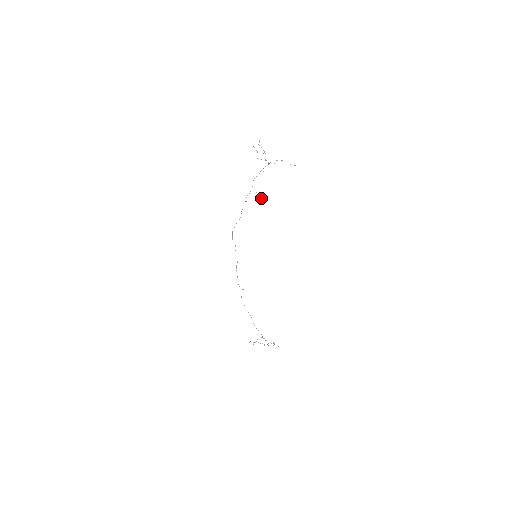
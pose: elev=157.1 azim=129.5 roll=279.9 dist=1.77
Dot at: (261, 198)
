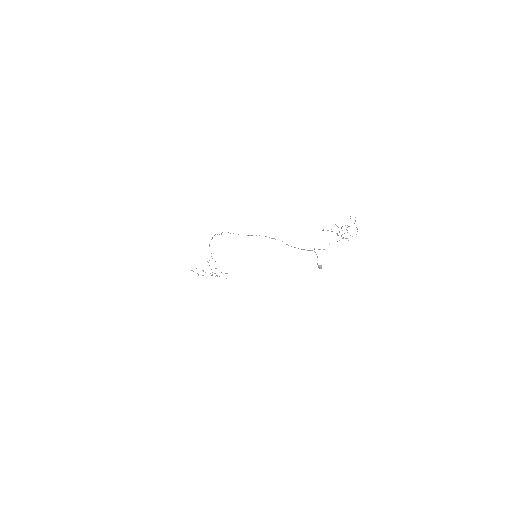
Dot at: occluded
